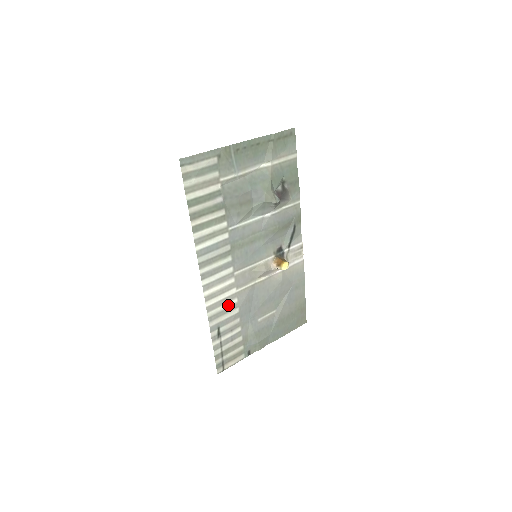
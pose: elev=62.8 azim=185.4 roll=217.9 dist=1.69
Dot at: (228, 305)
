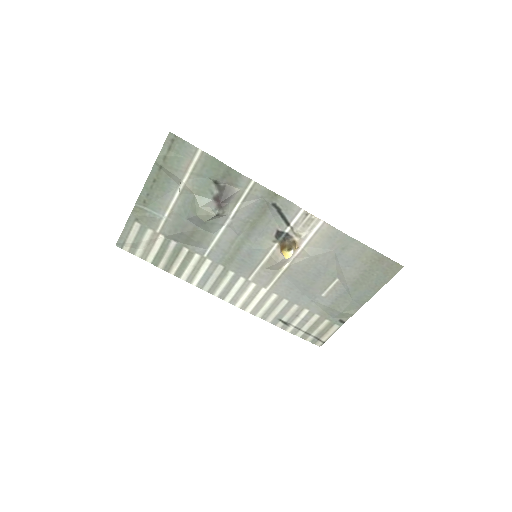
Dot at: (271, 302)
